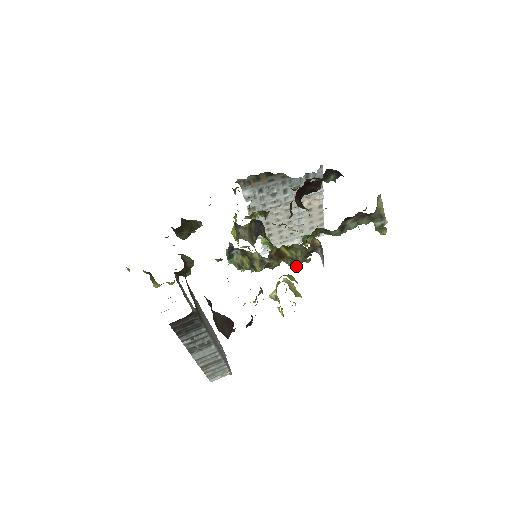
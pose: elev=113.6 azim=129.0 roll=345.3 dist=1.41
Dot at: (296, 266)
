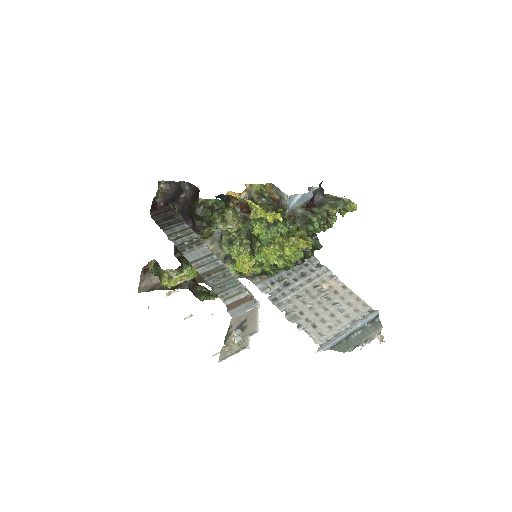
Dot at: (281, 226)
